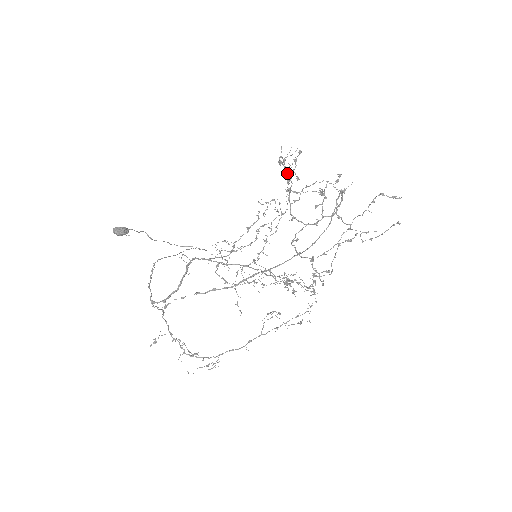
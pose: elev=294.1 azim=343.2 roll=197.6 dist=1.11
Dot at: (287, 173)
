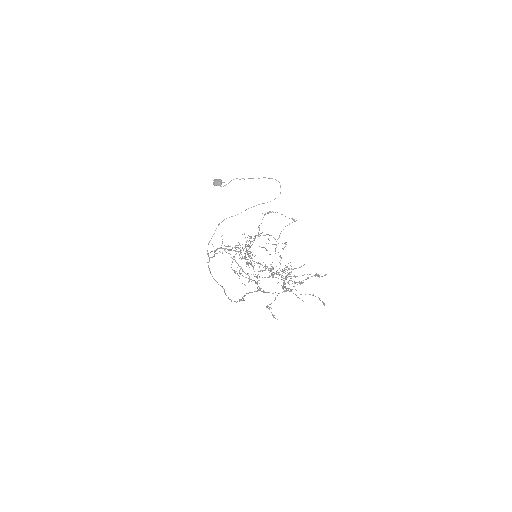
Dot at: occluded
